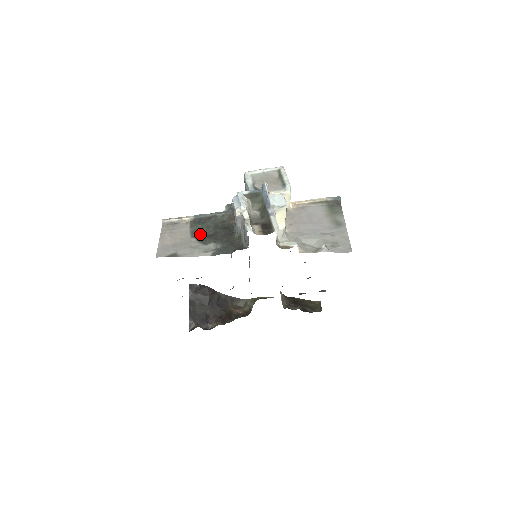
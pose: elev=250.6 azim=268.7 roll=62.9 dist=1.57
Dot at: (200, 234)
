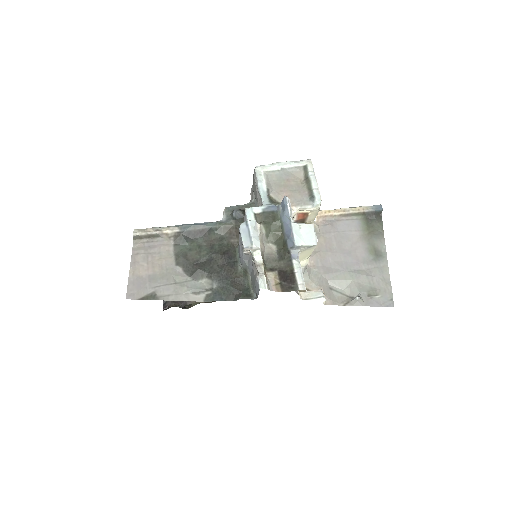
Dot at: (188, 260)
